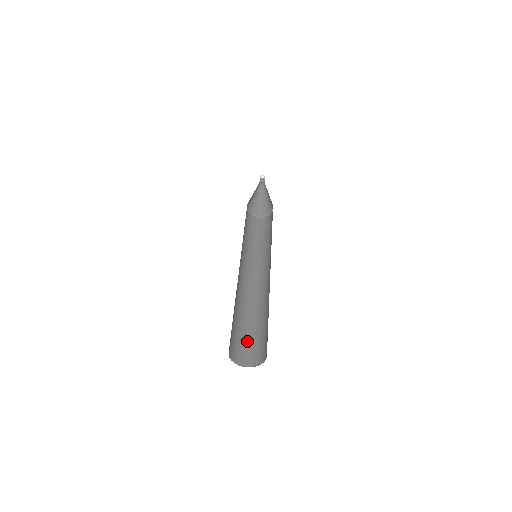
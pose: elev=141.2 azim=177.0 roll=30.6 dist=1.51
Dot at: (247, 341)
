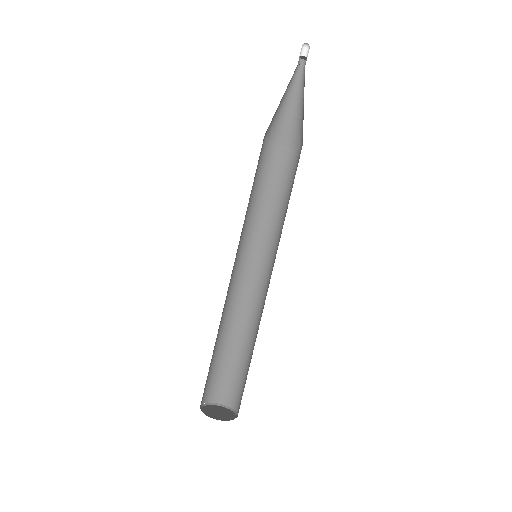
Dot at: (232, 374)
